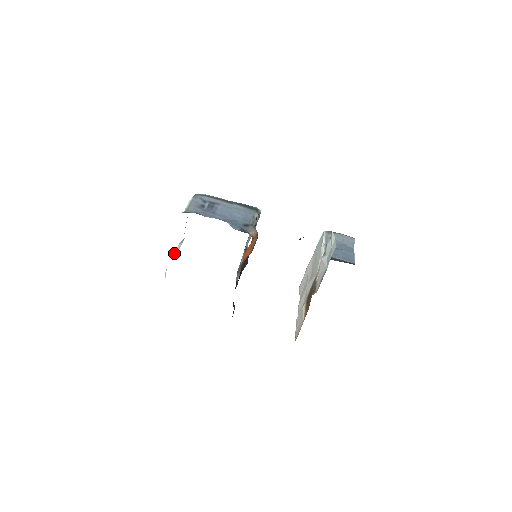
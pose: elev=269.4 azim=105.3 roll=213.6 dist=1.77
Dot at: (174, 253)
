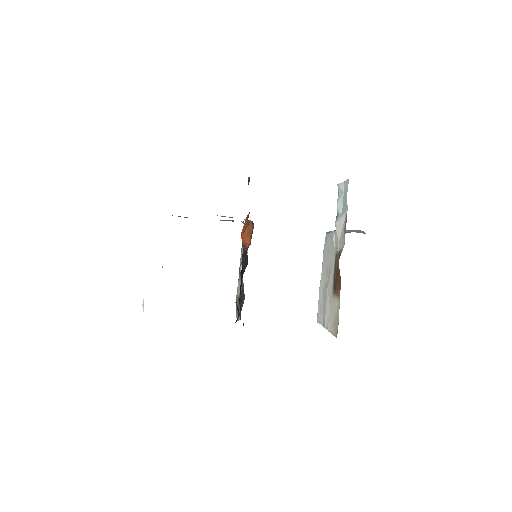
Dot at: occluded
